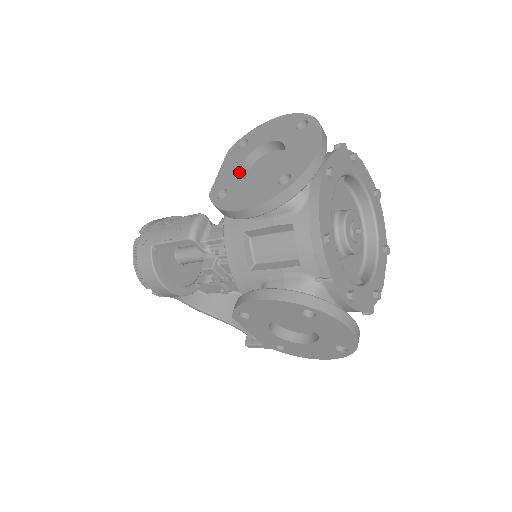
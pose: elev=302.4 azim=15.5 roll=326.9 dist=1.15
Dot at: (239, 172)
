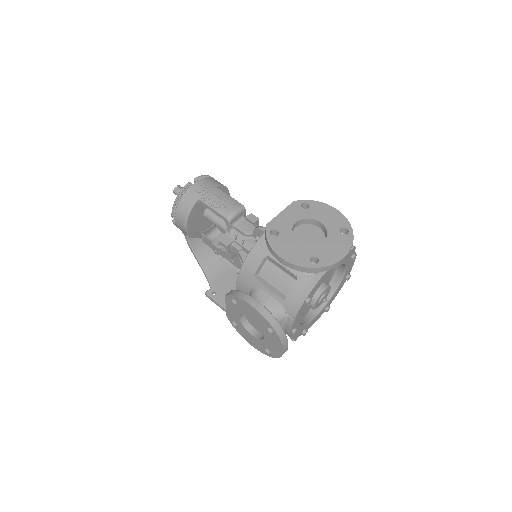
Dot at: (292, 227)
